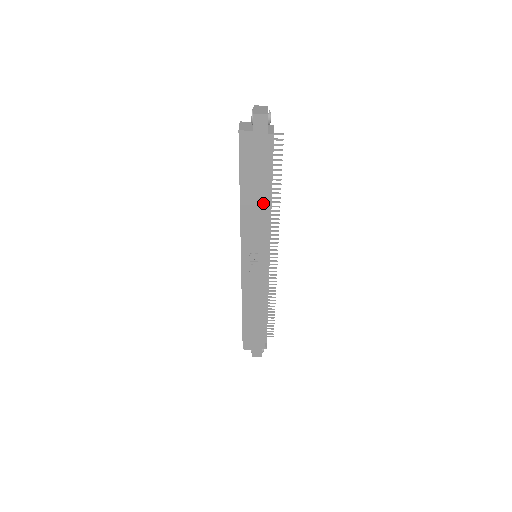
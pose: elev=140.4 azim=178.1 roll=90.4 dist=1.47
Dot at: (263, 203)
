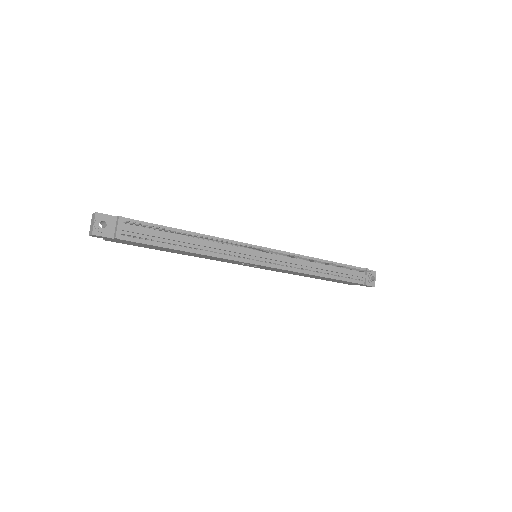
Dot at: (190, 253)
